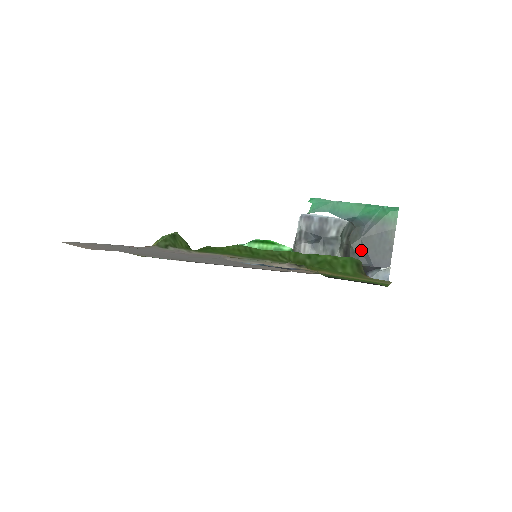
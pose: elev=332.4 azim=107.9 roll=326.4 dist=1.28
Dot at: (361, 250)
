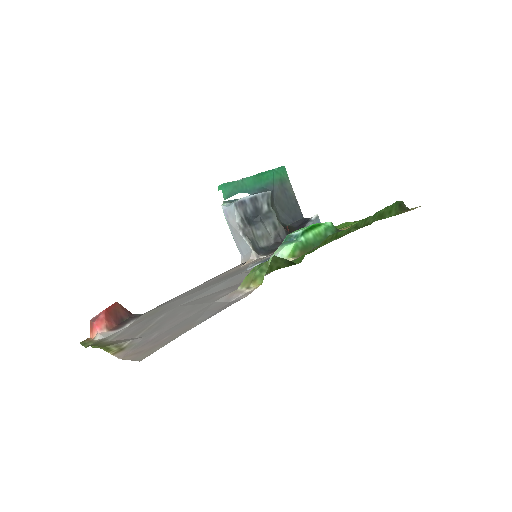
Dot at: (279, 213)
